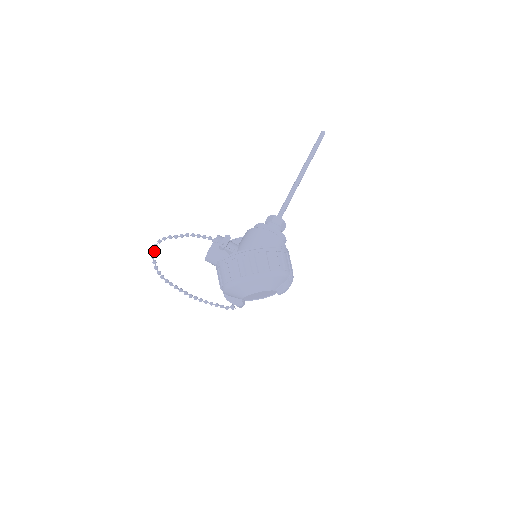
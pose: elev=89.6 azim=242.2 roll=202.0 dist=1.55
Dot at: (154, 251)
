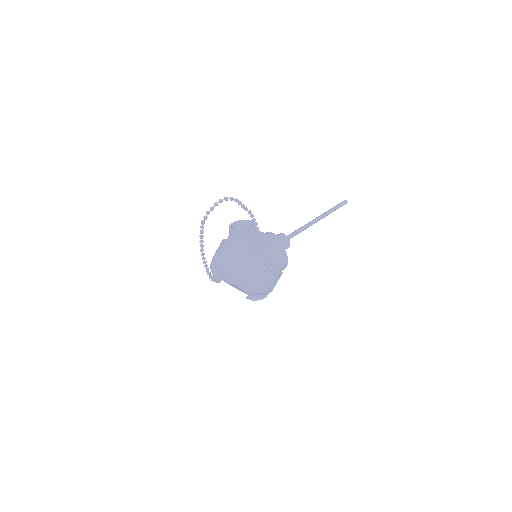
Dot at: occluded
